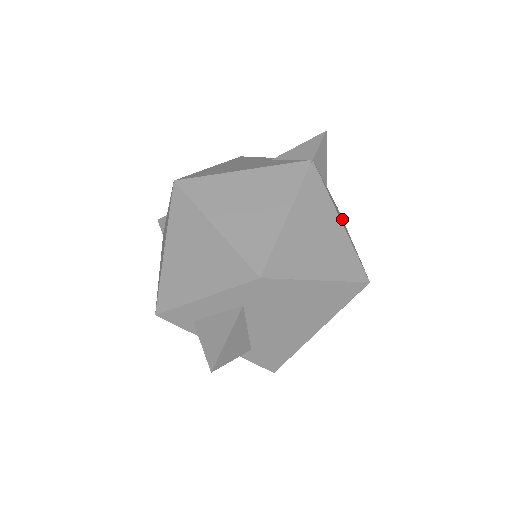
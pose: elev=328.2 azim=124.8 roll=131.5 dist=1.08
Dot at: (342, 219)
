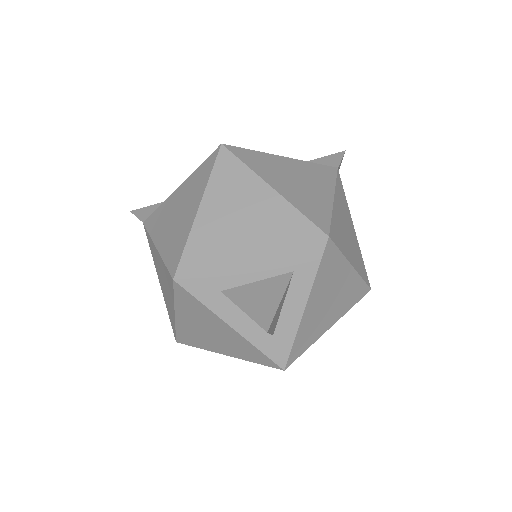
Dot at: occluded
